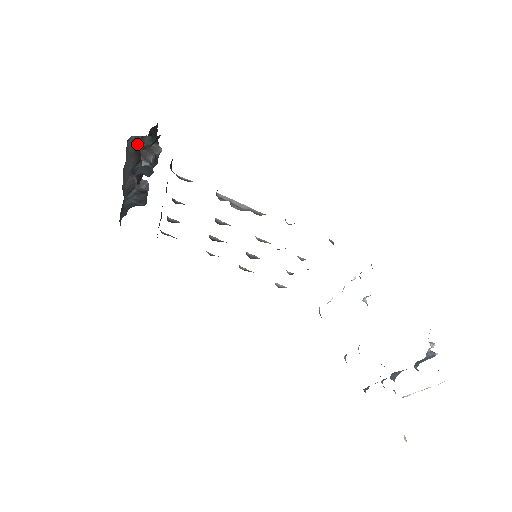
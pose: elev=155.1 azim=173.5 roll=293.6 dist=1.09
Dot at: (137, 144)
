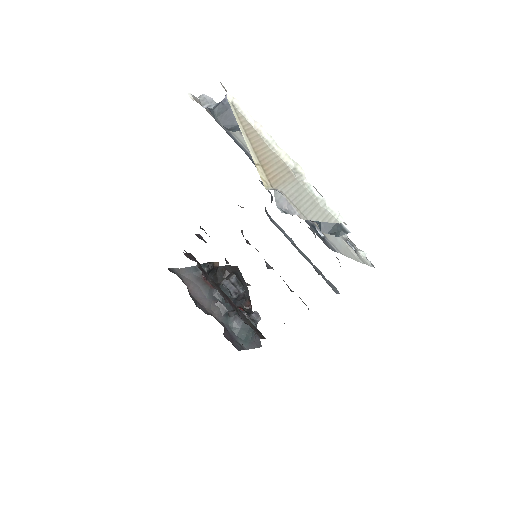
Dot at: (194, 273)
